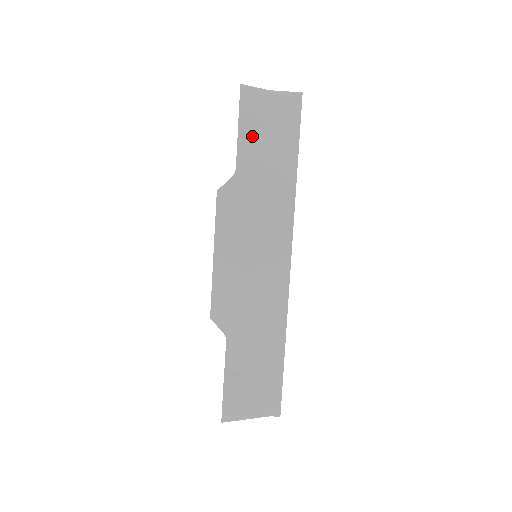
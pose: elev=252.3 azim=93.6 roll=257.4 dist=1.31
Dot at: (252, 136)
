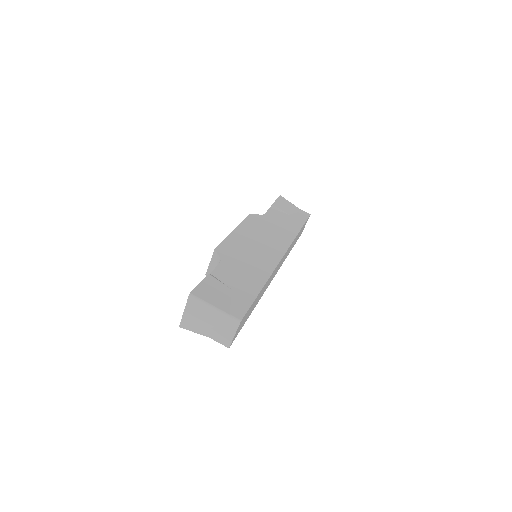
Dot at: (279, 211)
